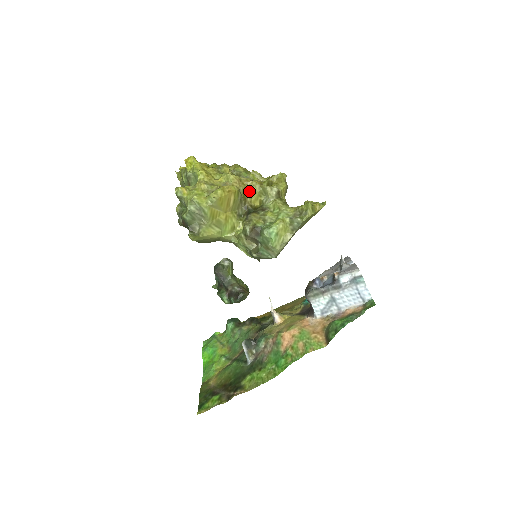
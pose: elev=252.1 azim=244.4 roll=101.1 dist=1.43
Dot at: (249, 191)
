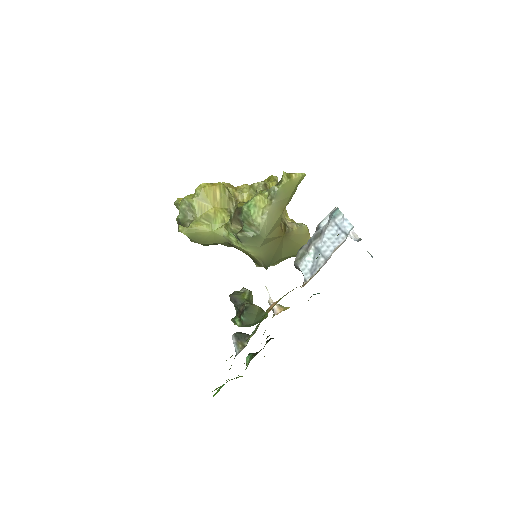
Dot at: (240, 192)
